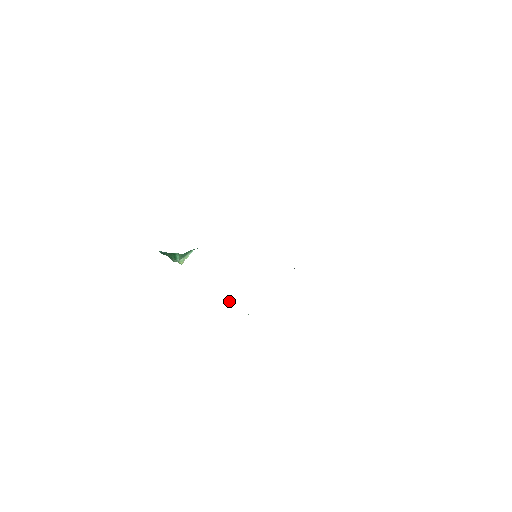
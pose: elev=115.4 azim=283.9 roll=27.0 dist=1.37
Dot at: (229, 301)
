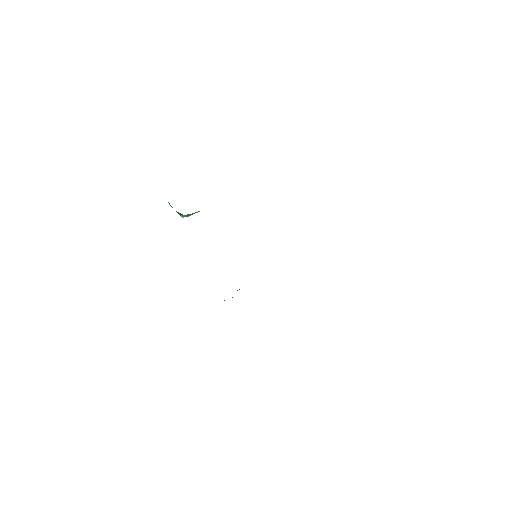
Dot at: occluded
